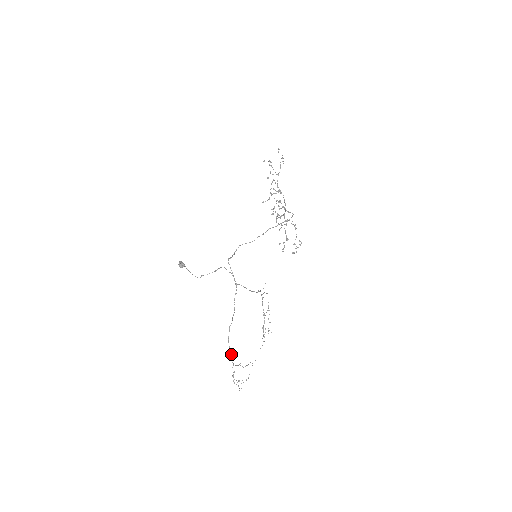
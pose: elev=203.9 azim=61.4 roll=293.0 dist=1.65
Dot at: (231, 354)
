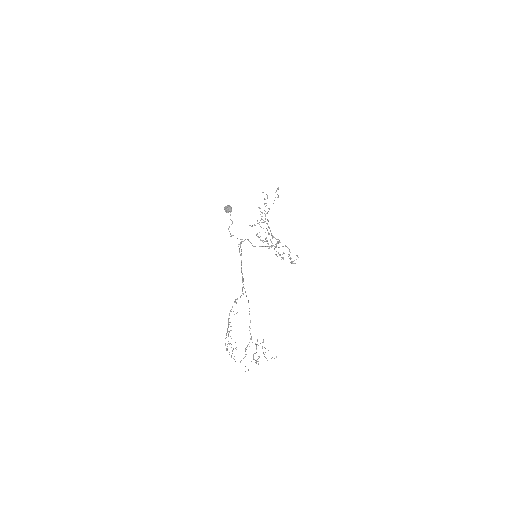
Dot at: (249, 326)
